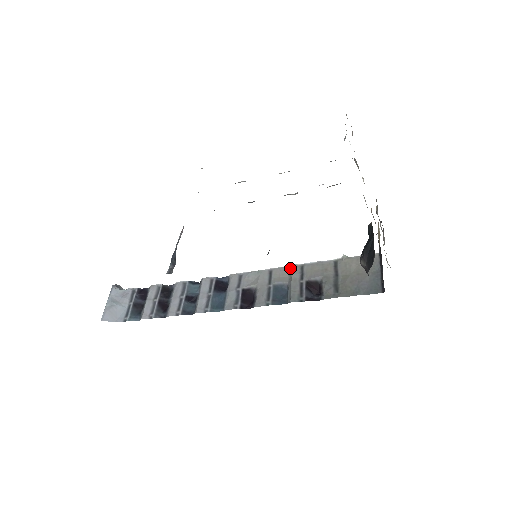
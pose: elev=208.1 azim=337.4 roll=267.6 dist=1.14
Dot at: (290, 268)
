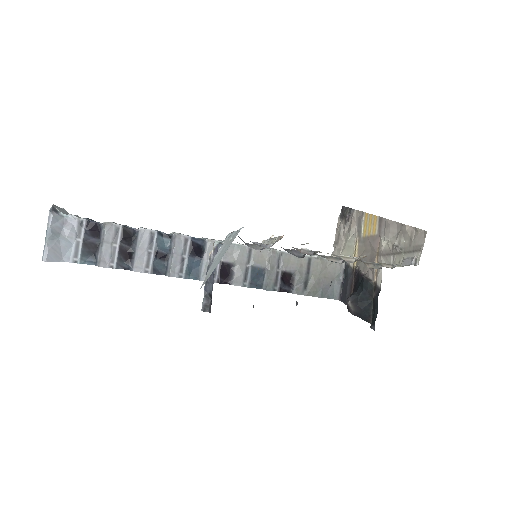
Dot at: (270, 253)
